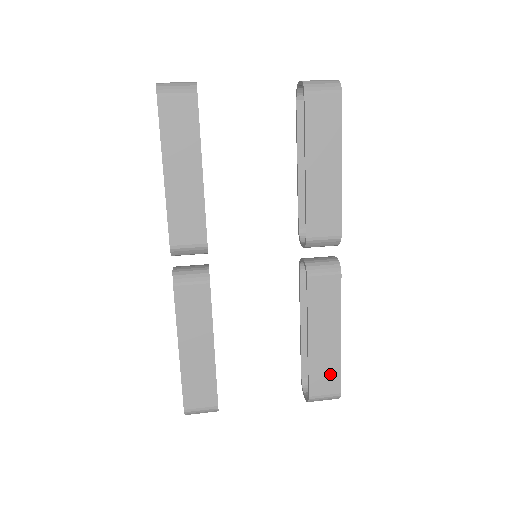
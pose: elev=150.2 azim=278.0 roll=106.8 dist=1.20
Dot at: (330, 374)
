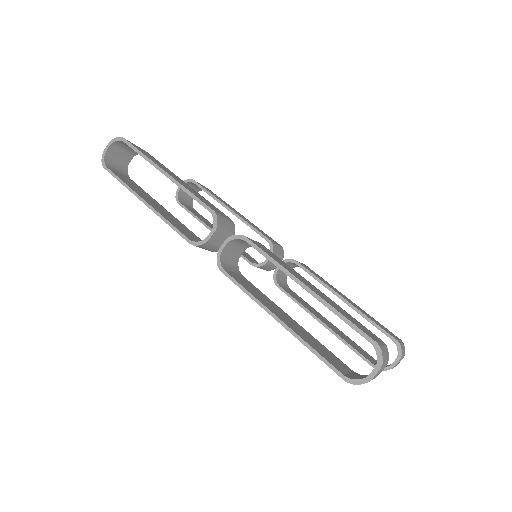
Dot at: (381, 325)
